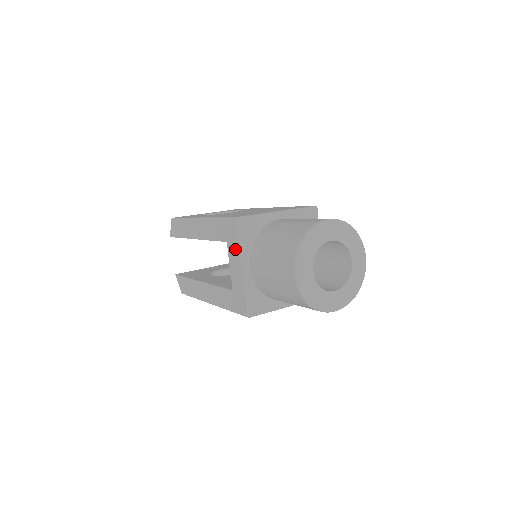
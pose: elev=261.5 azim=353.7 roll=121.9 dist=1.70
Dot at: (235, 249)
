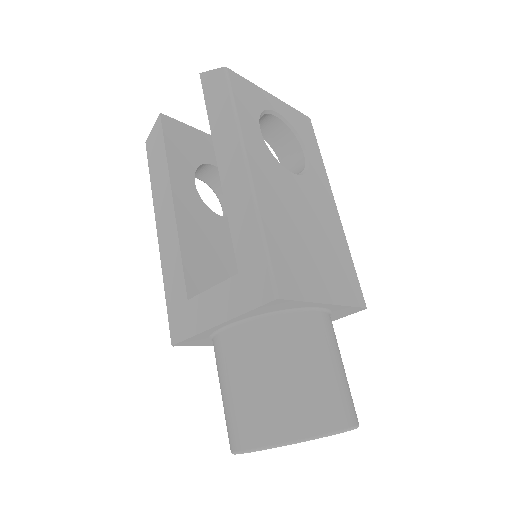
Dot at: (236, 302)
